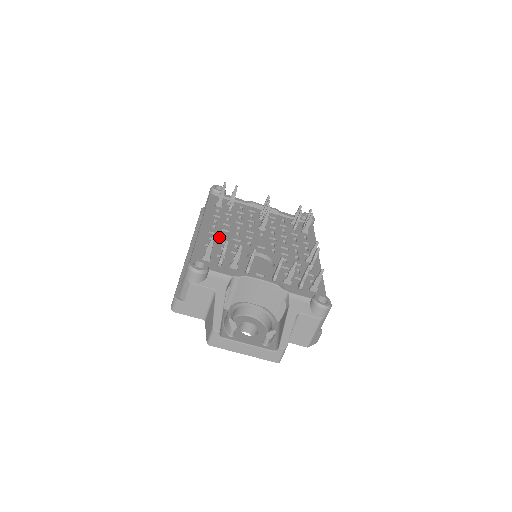
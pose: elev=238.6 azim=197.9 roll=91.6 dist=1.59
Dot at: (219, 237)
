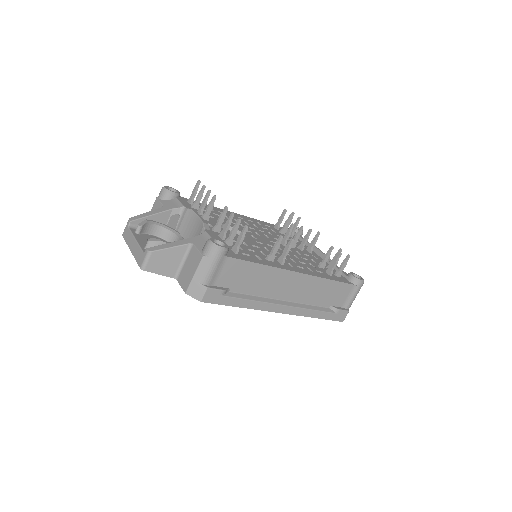
Dot at: occluded
